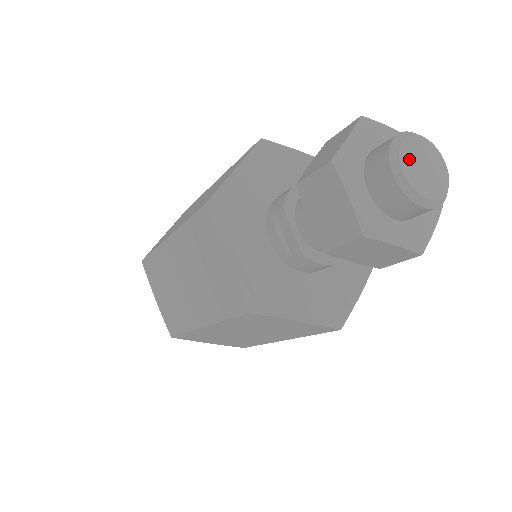
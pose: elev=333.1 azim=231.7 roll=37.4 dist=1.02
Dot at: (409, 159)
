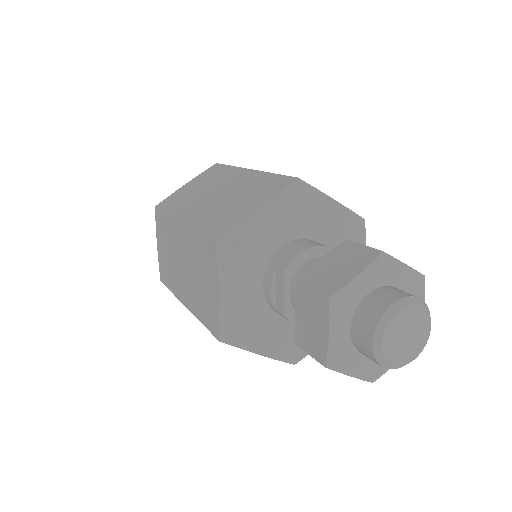
Dot at: (395, 329)
